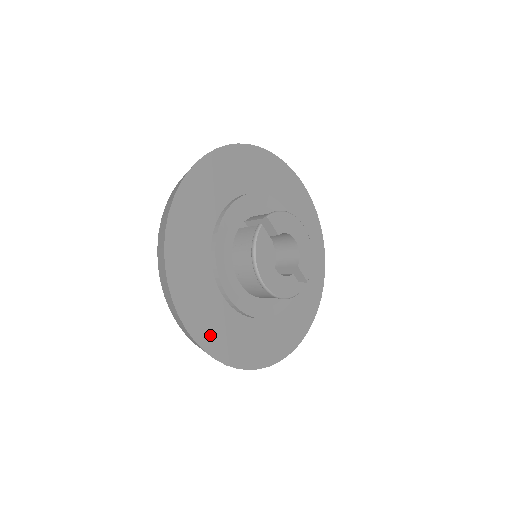
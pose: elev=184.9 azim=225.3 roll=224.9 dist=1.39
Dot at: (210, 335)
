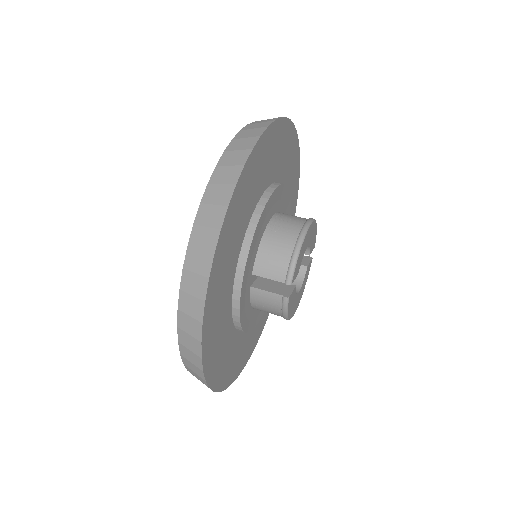
Dot at: (250, 348)
